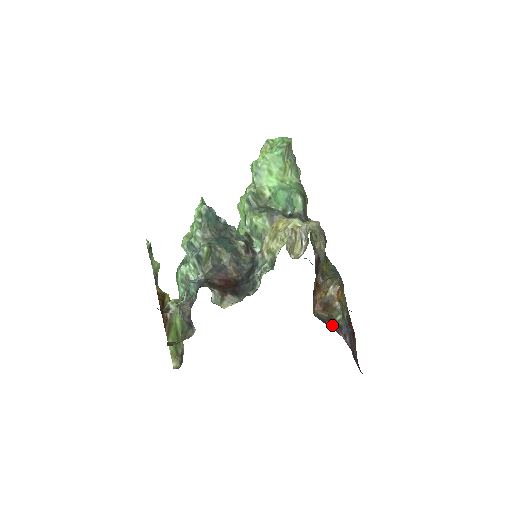
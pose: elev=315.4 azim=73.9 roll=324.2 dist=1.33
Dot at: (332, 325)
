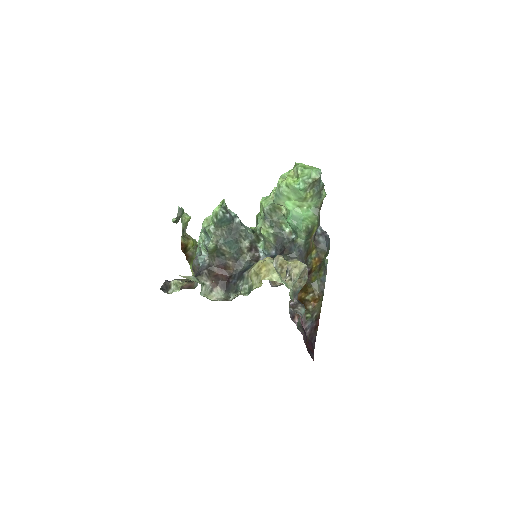
Dot at: occluded
